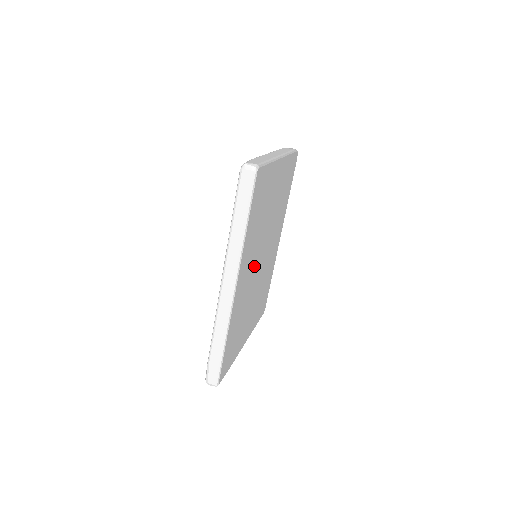
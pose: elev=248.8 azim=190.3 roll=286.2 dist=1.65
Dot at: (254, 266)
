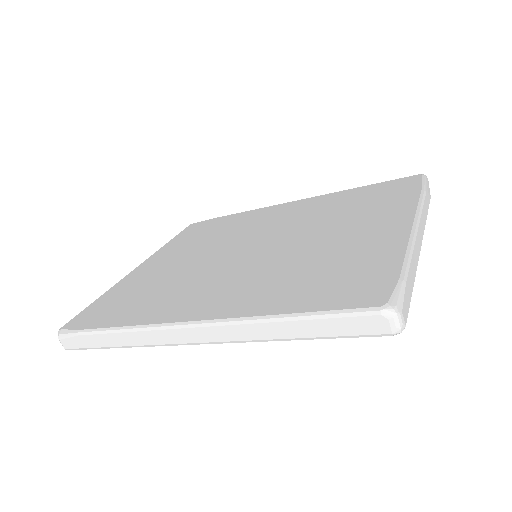
Dot at: occluded
